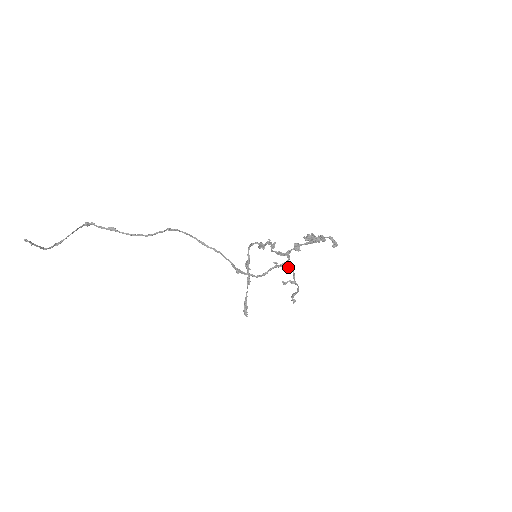
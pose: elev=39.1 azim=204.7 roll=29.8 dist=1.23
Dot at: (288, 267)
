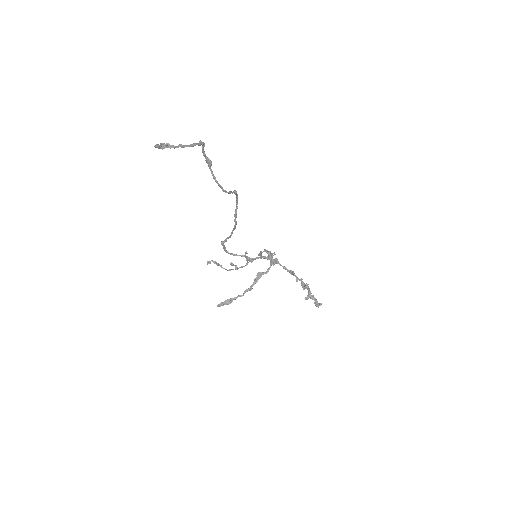
Dot at: occluded
